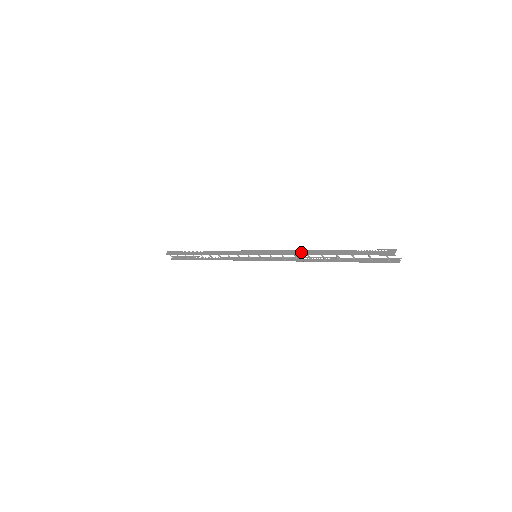
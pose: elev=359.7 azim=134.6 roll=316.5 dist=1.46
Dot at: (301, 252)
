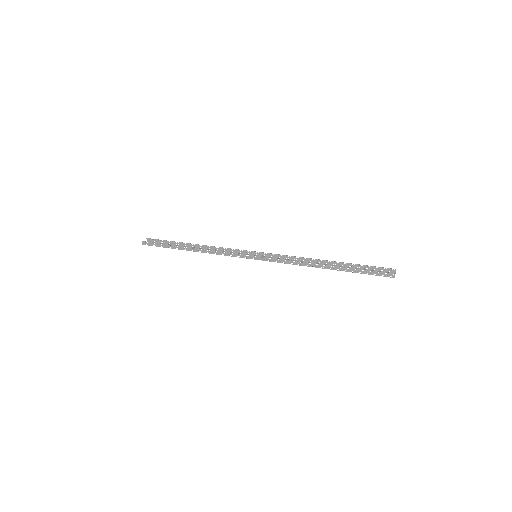
Dot at: (306, 265)
